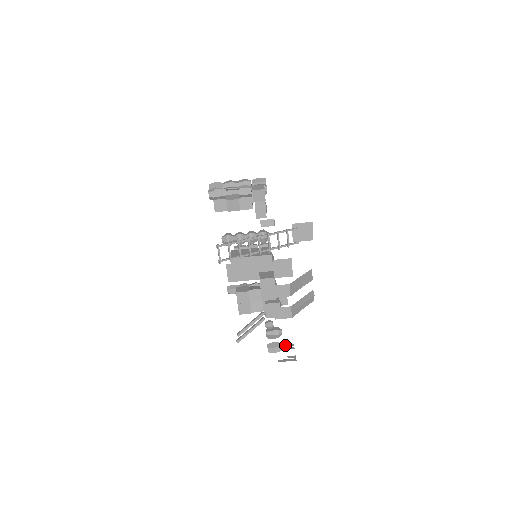
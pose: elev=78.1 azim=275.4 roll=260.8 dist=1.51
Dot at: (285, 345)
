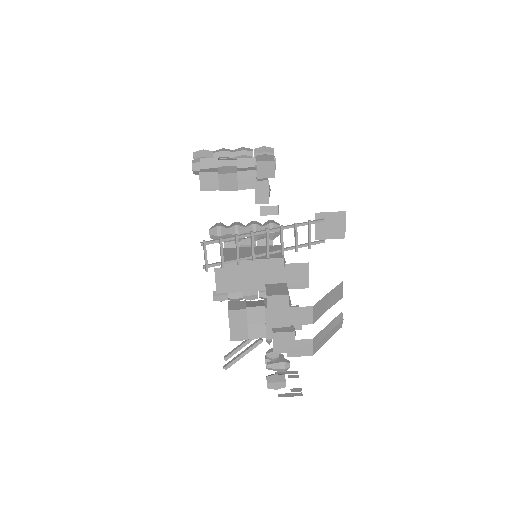
Dot at: (287, 372)
